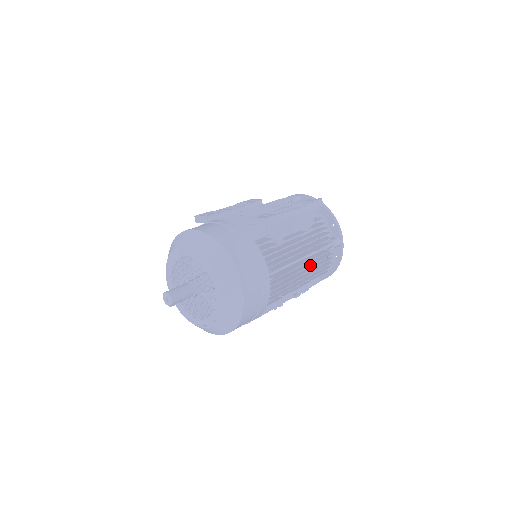
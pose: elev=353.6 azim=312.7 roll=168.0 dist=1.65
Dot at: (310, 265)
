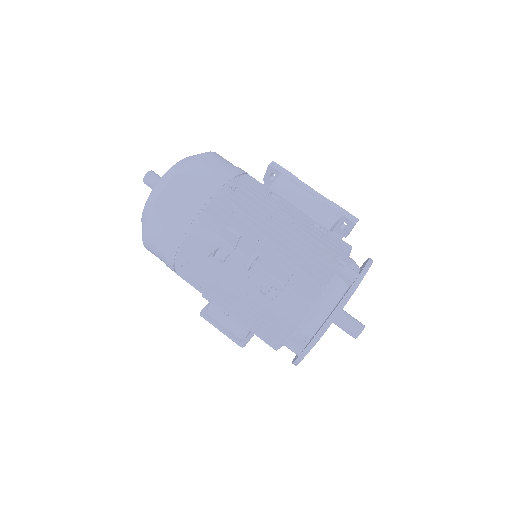
Dot at: (288, 236)
